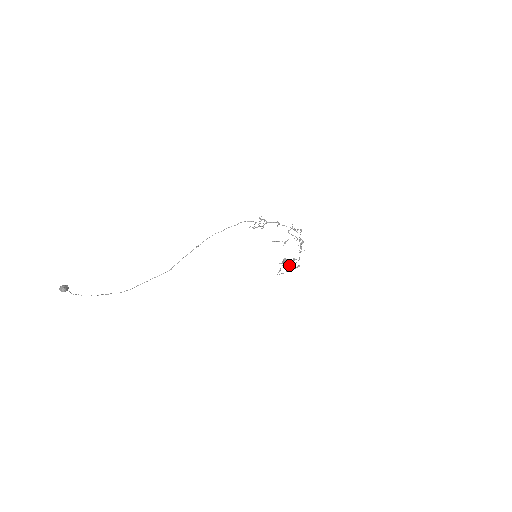
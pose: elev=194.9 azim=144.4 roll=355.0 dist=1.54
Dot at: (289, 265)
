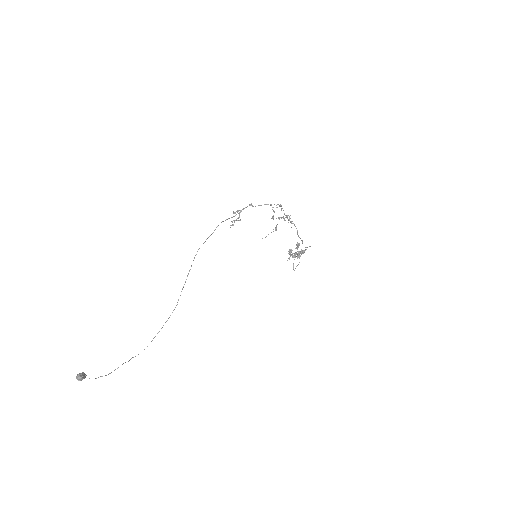
Dot at: (296, 252)
